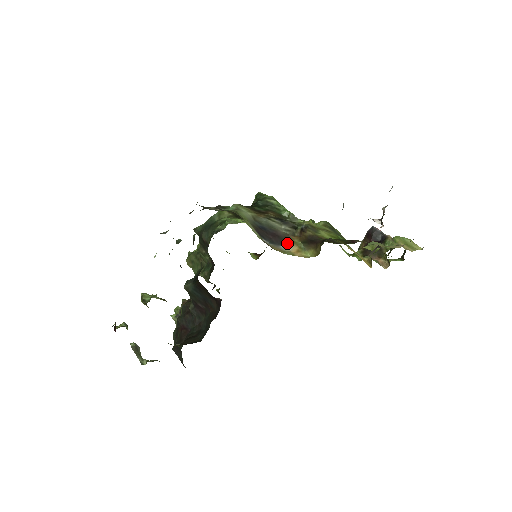
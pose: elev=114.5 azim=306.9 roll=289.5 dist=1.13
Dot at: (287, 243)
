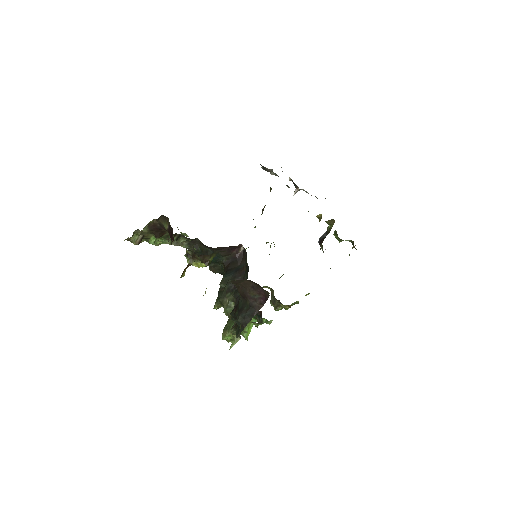
Dot at: occluded
